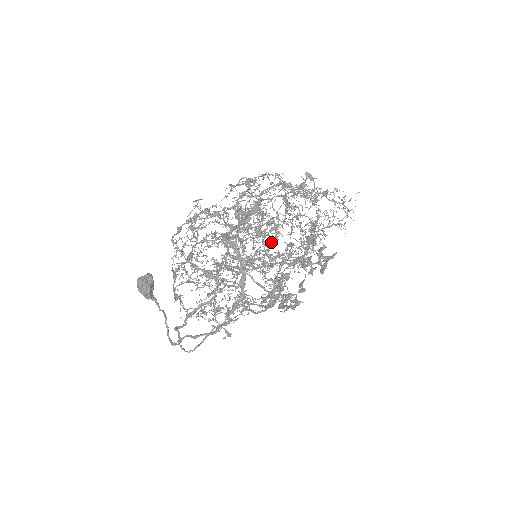
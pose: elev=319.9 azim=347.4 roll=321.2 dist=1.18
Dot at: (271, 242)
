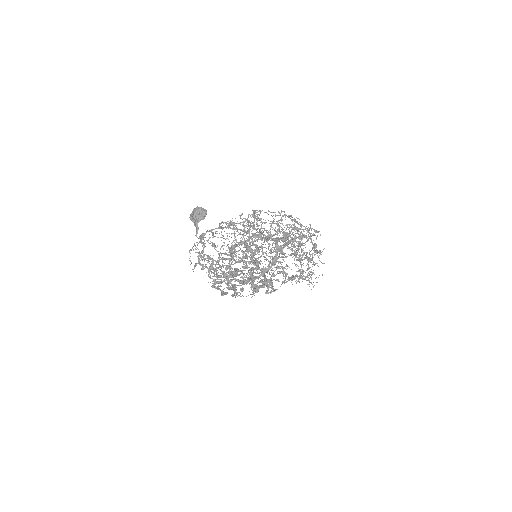
Dot at: occluded
